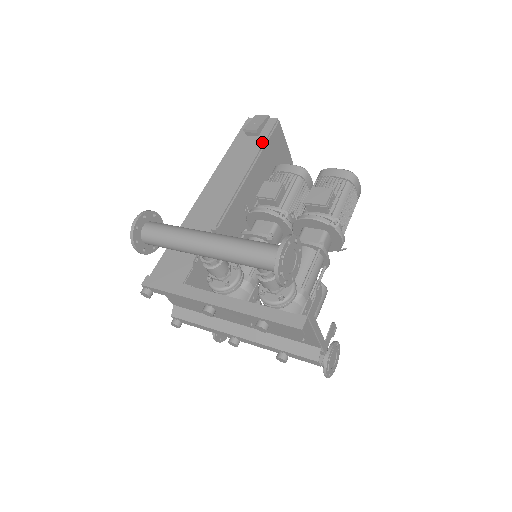
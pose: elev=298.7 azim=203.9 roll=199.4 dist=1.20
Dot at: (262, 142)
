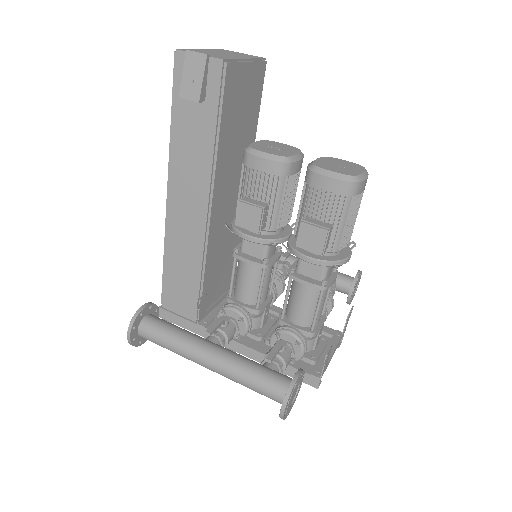
Dot at: (214, 117)
